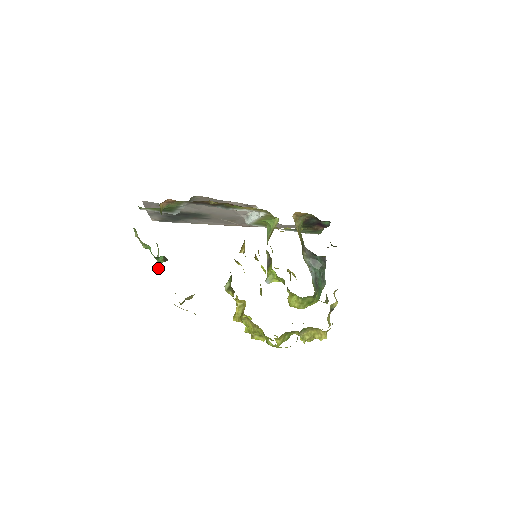
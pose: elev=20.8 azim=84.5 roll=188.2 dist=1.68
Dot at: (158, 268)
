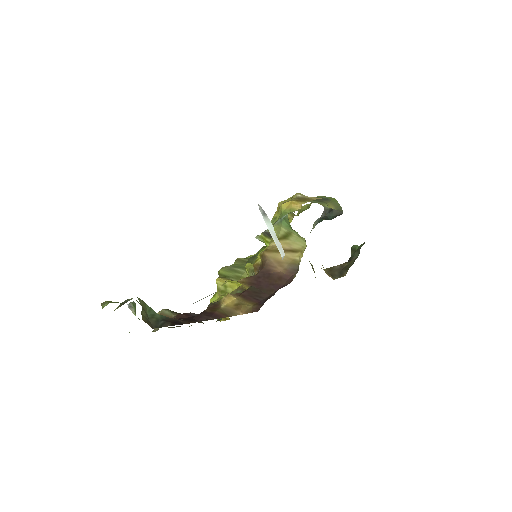
Dot at: (133, 311)
